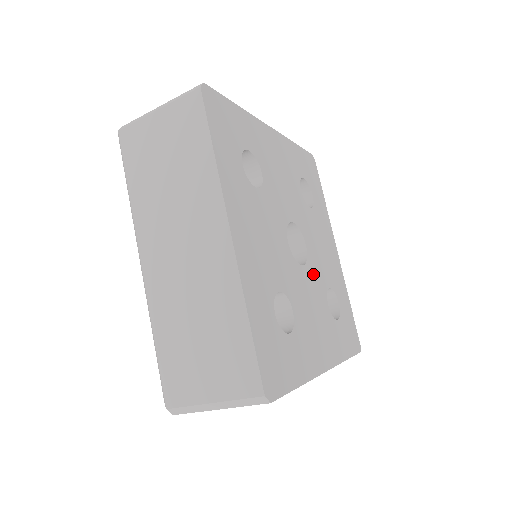
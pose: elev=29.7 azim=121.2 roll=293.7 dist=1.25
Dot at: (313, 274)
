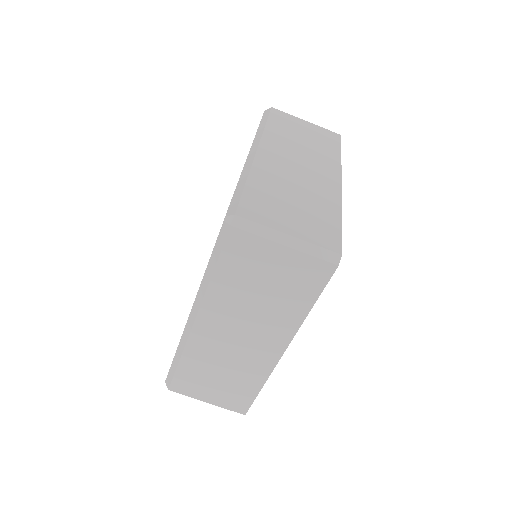
Dot at: occluded
